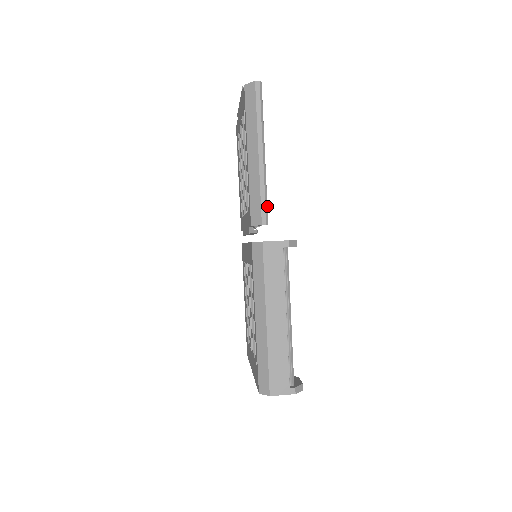
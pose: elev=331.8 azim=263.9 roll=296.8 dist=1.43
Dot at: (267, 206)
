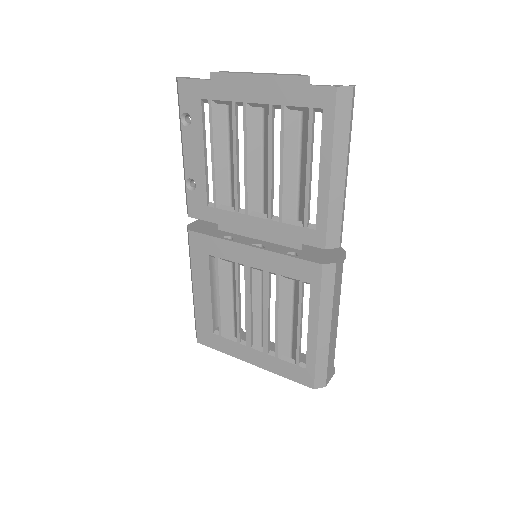
Dot at: (341, 226)
